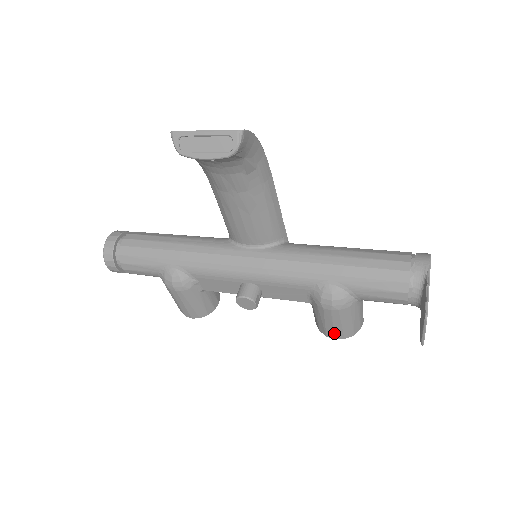
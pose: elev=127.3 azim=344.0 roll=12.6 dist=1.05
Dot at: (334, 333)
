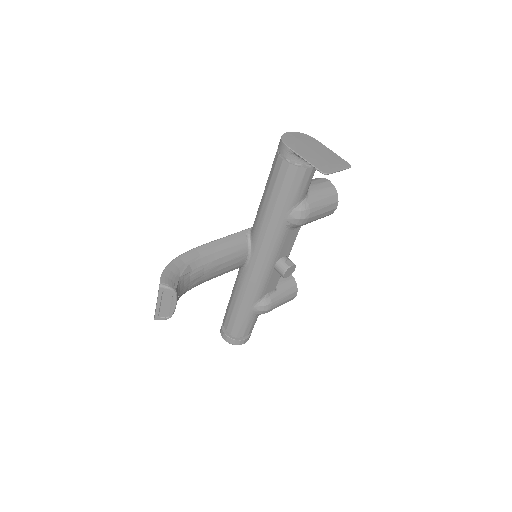
Dot at: (330, 211)
